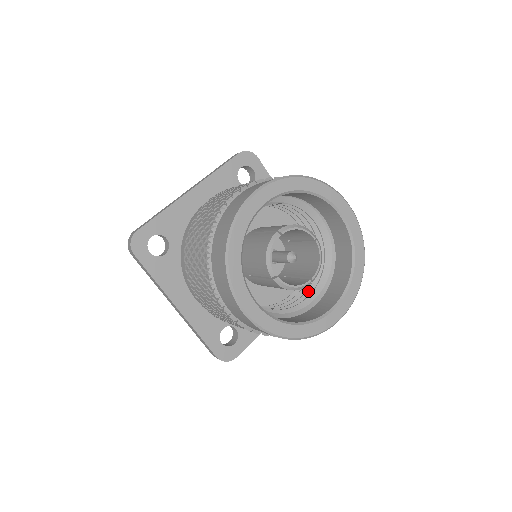
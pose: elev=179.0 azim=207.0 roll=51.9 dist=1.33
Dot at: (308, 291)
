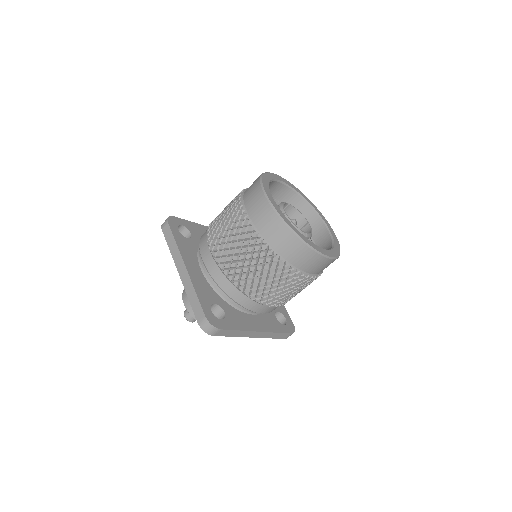
Dot at: occluded
